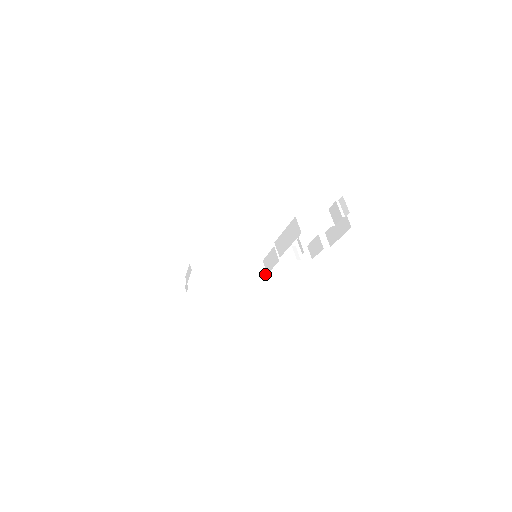
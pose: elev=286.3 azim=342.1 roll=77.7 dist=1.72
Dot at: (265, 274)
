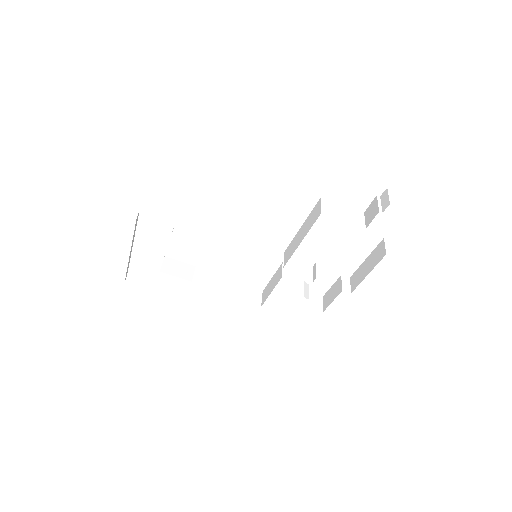
Dot at: (259, 305)
